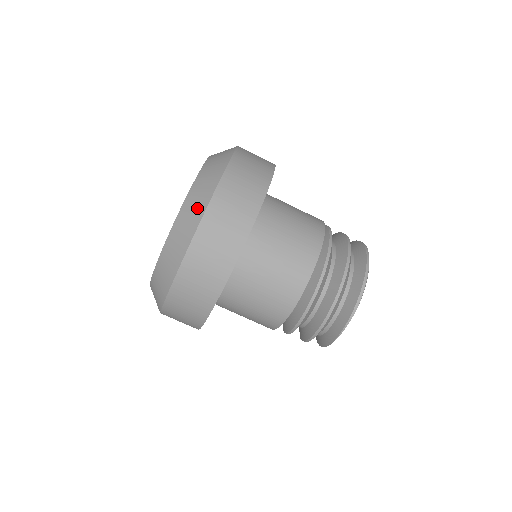
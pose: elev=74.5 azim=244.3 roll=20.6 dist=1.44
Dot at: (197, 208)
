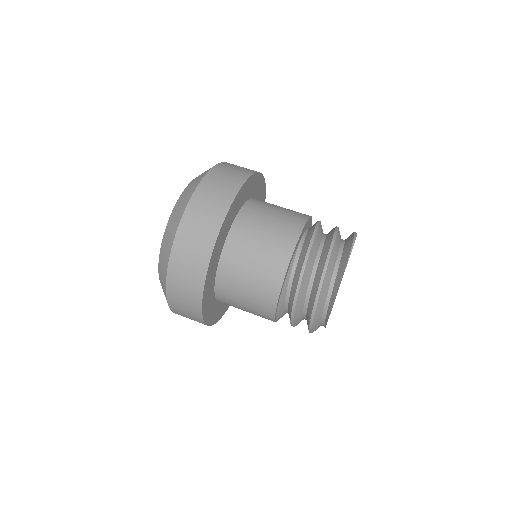
Dot at: occluded
